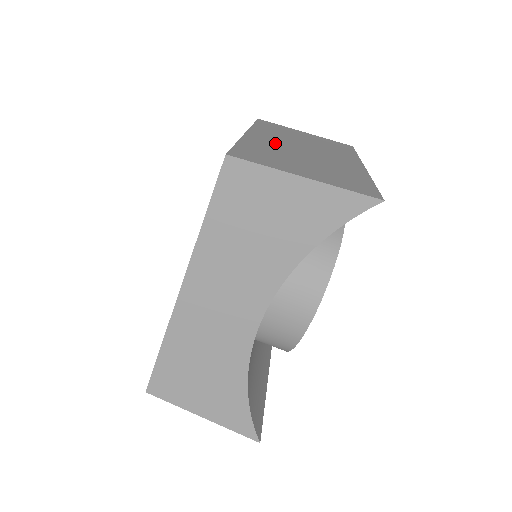
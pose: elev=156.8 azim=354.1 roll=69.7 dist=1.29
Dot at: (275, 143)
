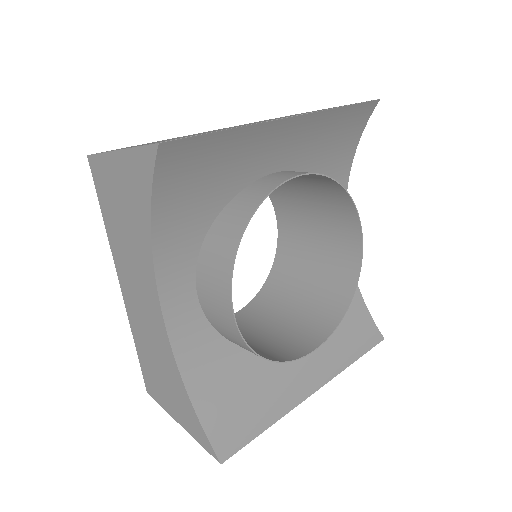
Dot at: (209, 131)
